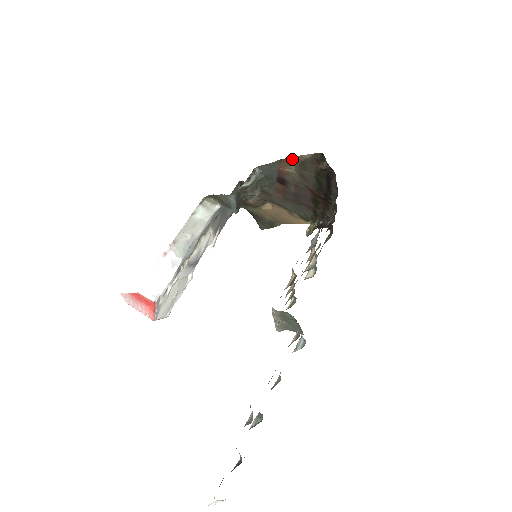
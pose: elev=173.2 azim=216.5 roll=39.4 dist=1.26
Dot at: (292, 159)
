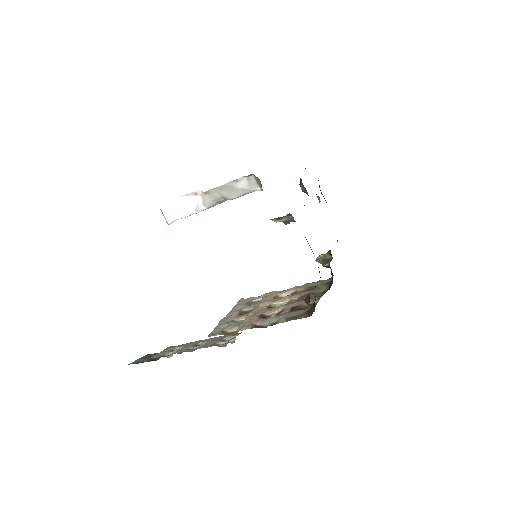
Dot at: occluded
